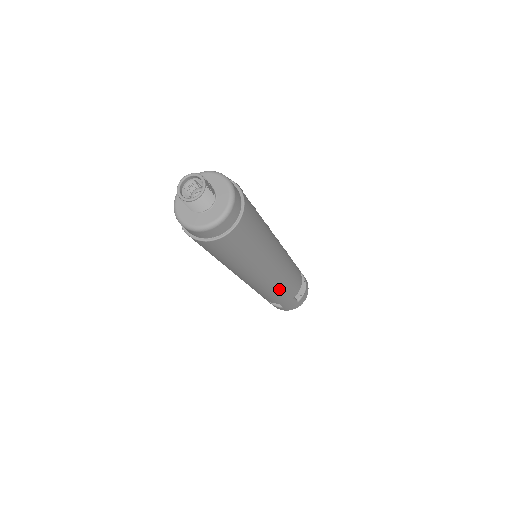
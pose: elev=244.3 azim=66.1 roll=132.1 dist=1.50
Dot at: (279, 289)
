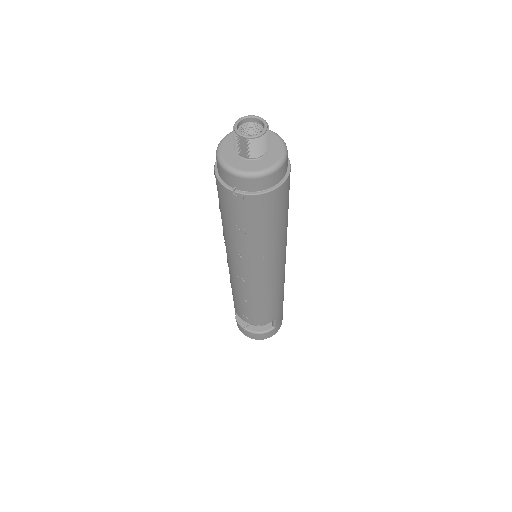
Dot at: (283, 286)
